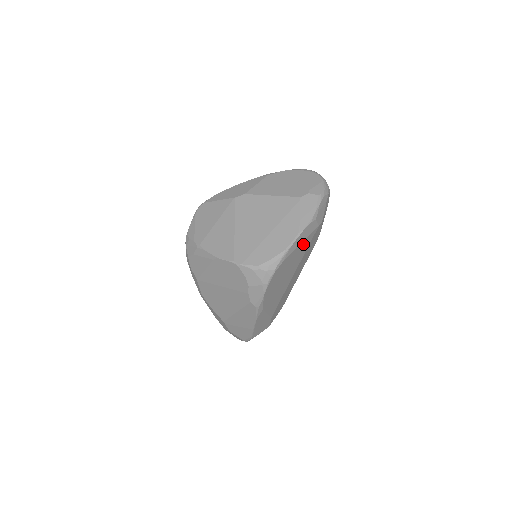
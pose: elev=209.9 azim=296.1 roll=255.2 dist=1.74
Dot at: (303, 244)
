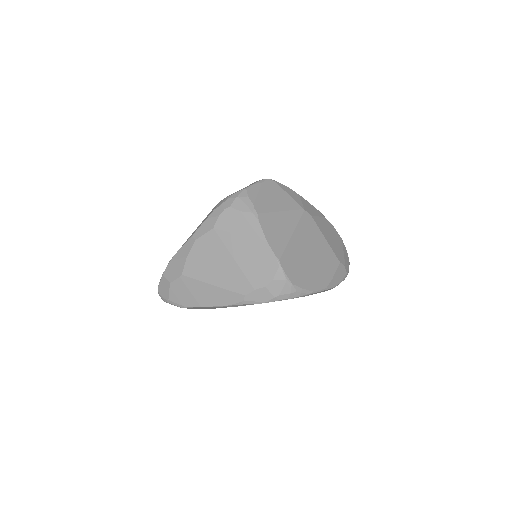
Dot at: occluded
